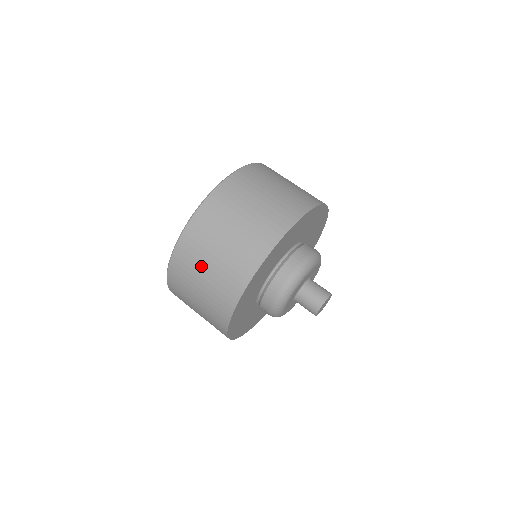
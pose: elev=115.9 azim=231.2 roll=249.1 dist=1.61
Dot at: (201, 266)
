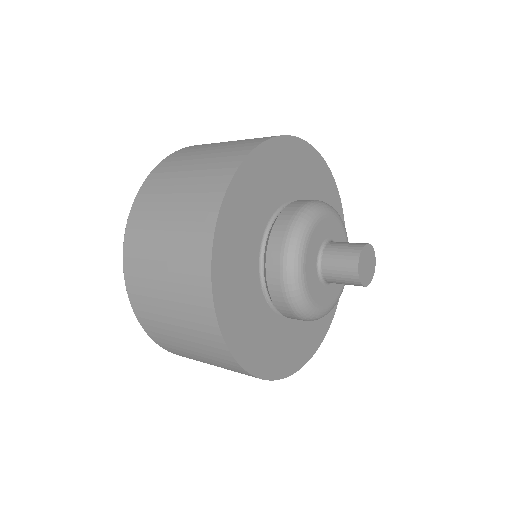
Dot at: (155, 265)
